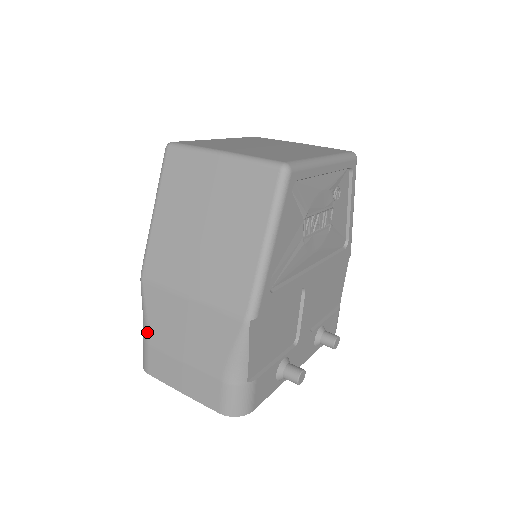
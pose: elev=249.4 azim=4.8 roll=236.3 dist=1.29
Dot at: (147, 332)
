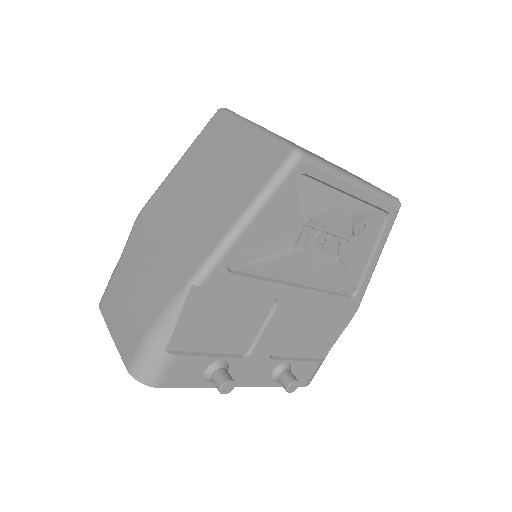
Dot at: (117, 267)
